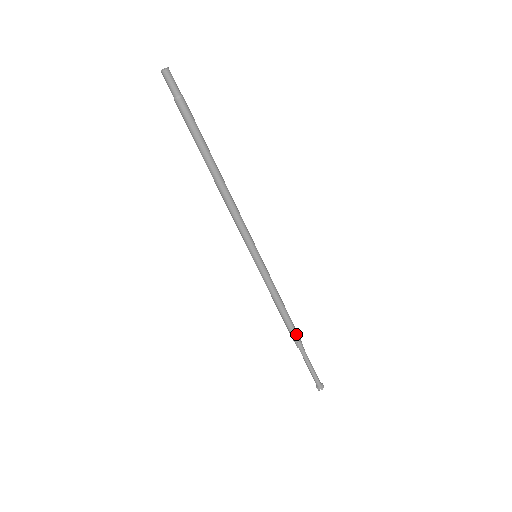
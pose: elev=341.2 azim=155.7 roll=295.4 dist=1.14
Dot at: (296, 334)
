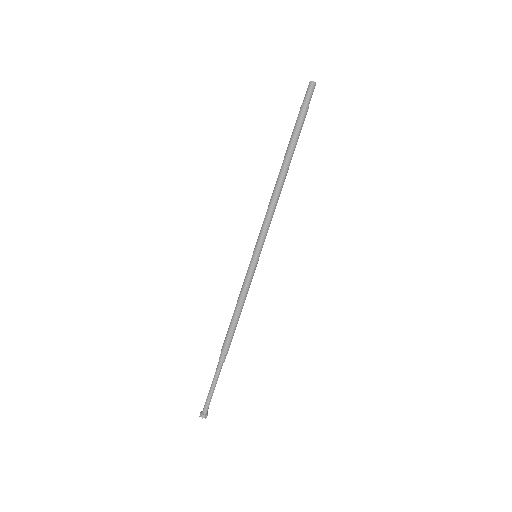
Dot at: (227, 346)
